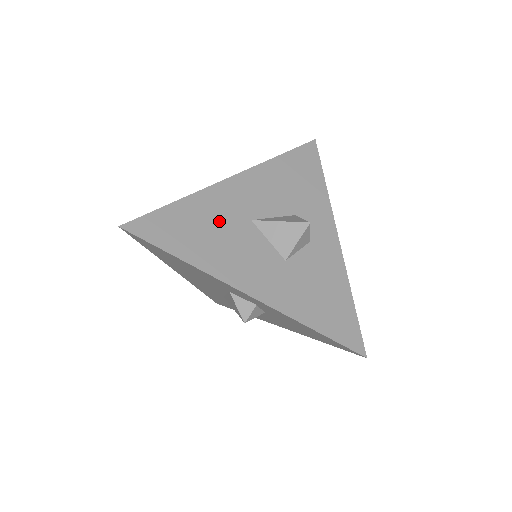
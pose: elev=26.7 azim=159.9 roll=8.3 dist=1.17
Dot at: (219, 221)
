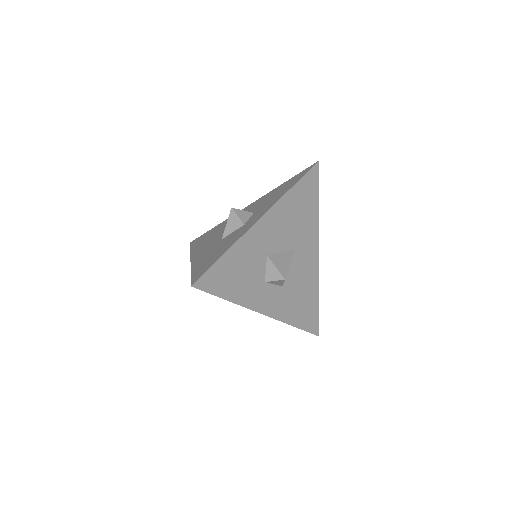
Dot at: (220, 229)
